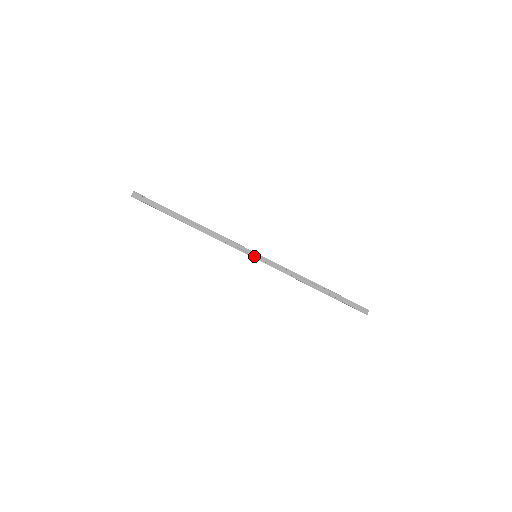
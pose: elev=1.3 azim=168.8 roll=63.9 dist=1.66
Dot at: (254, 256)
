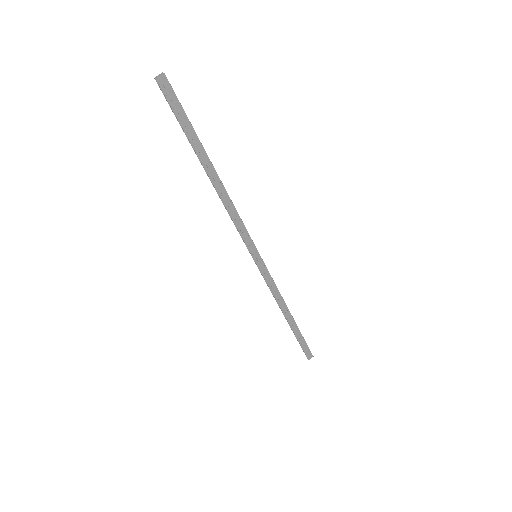
Dot at: (254, 255)
